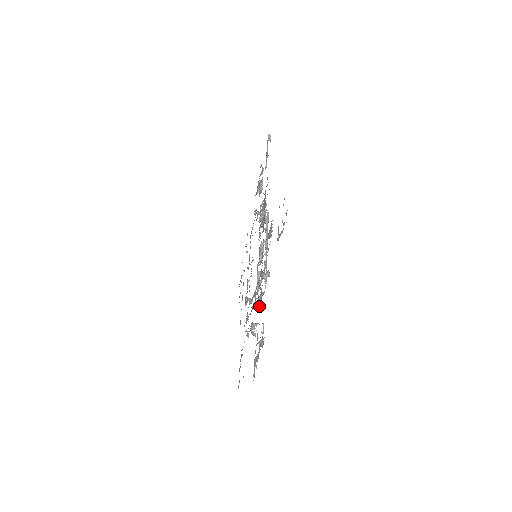
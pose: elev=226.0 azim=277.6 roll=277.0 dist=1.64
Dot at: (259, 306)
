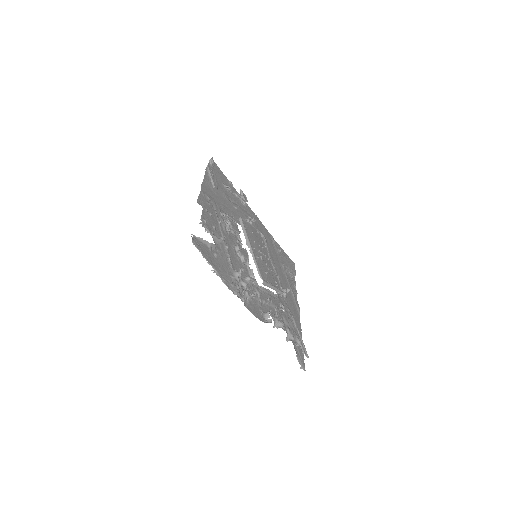
Dot at: (242, 300)
